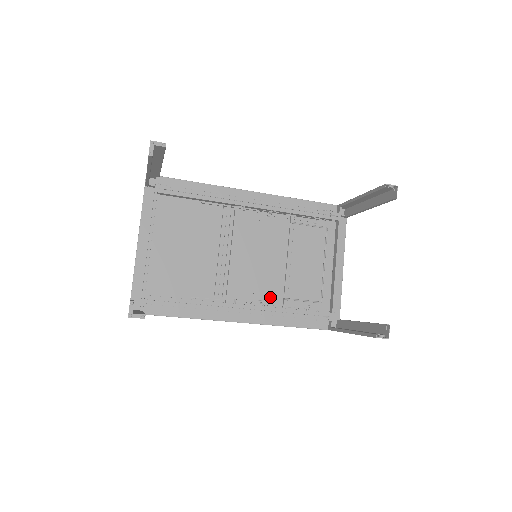
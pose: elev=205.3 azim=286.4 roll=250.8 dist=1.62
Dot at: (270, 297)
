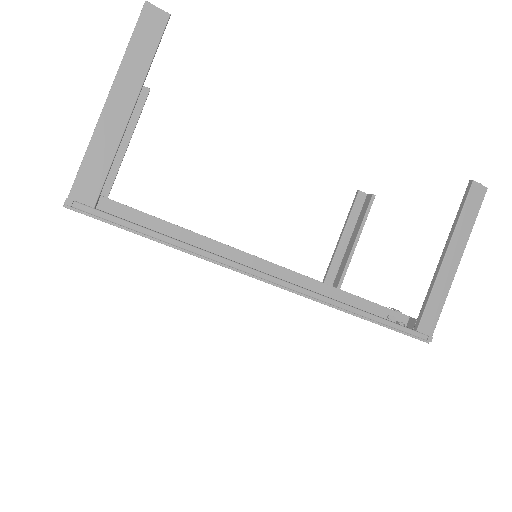
Dot at: occluded
